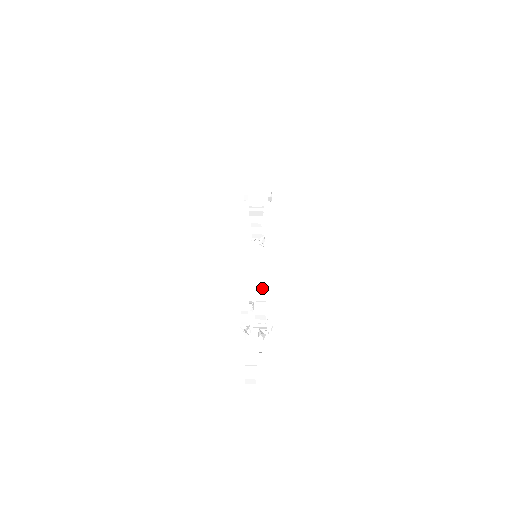
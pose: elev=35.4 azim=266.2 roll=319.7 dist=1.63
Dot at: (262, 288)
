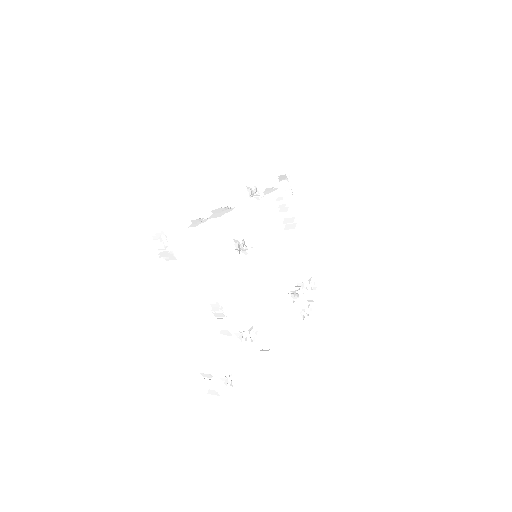
Dot at: (216, 307)
